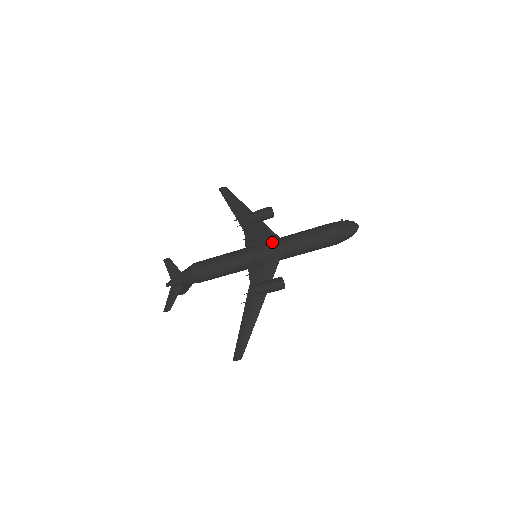
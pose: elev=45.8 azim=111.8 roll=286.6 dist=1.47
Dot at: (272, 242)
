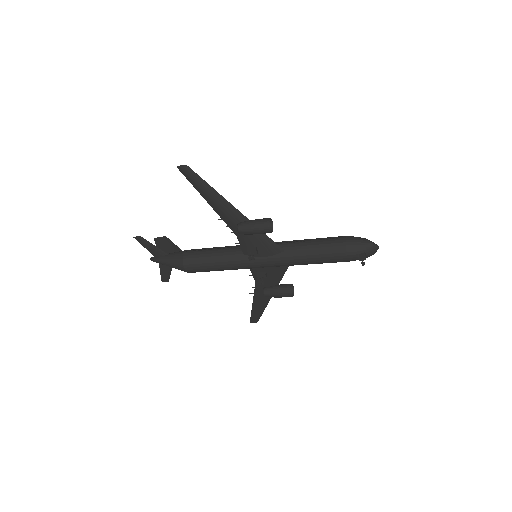
Dot at: (277, 260)
